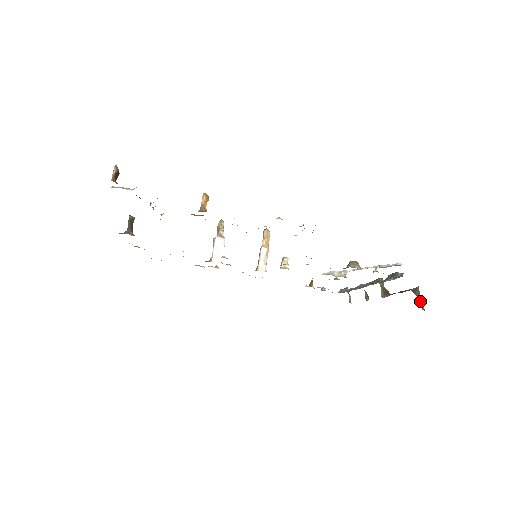
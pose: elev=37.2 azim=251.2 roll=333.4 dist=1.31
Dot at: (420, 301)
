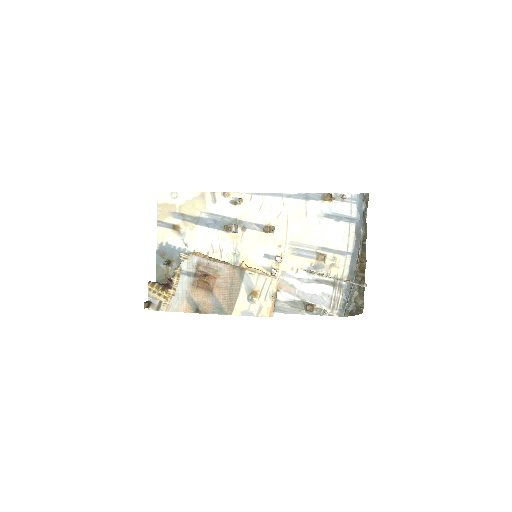
Dot at: (360, 312)
